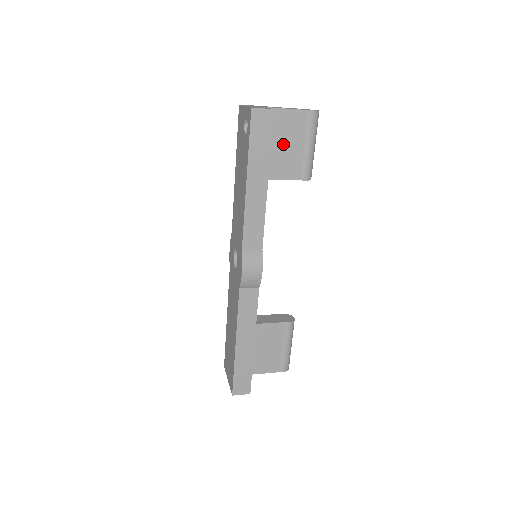
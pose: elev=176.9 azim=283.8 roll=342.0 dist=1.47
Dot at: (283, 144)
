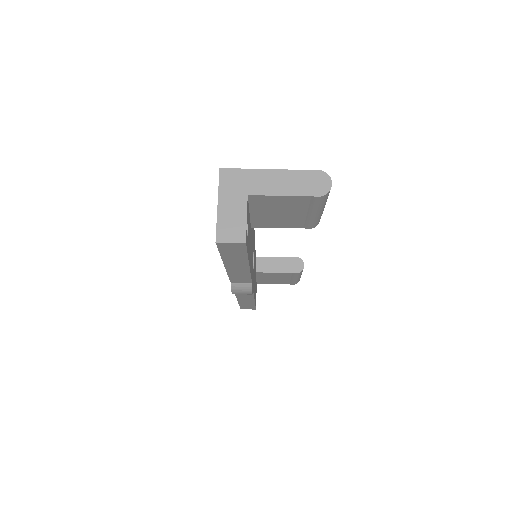
Dot at: (278, 212)
